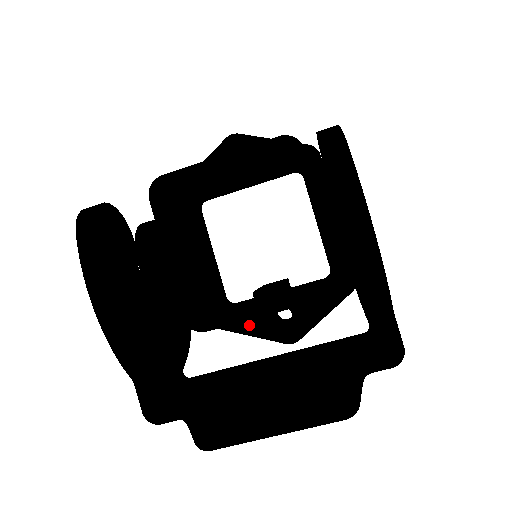
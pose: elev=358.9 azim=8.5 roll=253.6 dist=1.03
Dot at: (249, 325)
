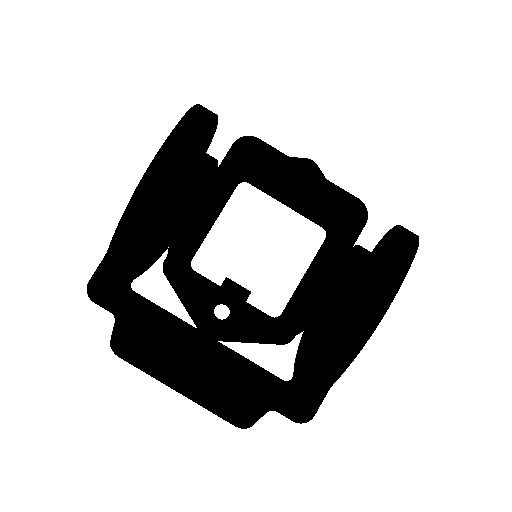
Dot at: (191, 295)
